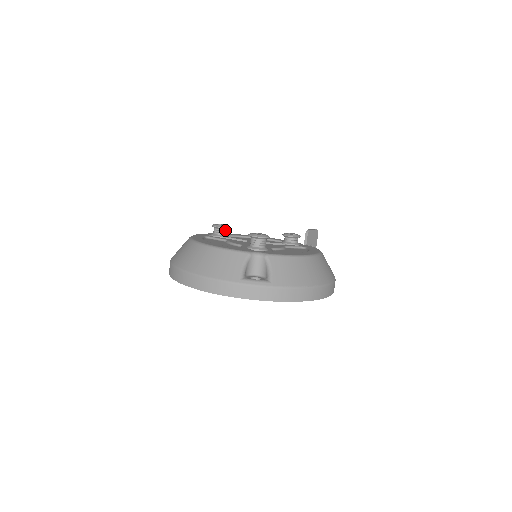
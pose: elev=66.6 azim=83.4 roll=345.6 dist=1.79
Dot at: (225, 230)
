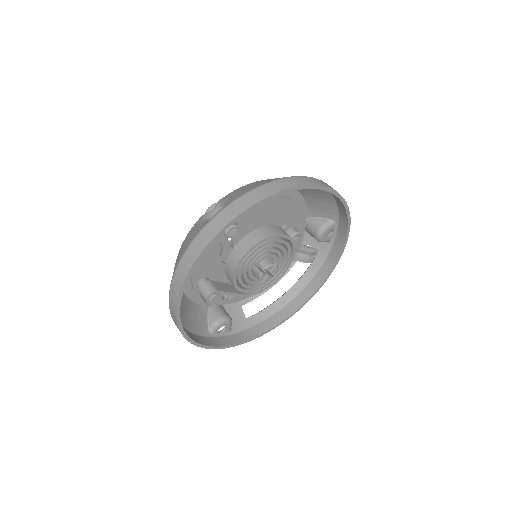
Dot at: occluded
